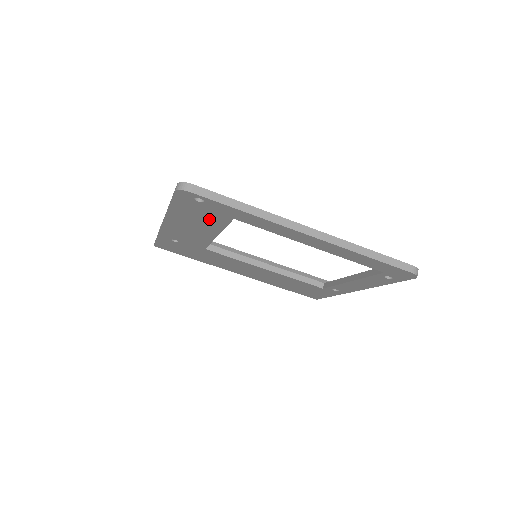
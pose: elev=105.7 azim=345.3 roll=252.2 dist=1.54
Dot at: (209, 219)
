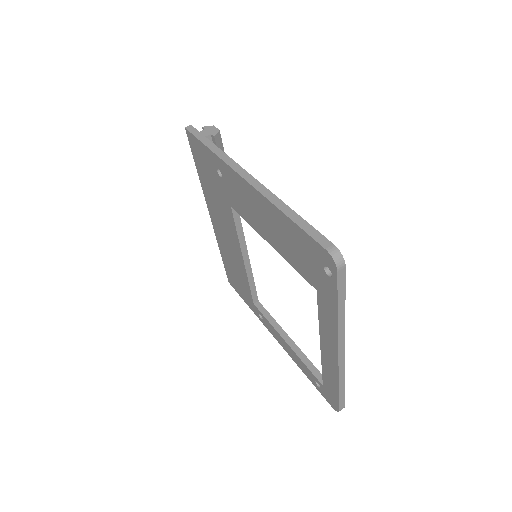
Dot at: (296, 256)
